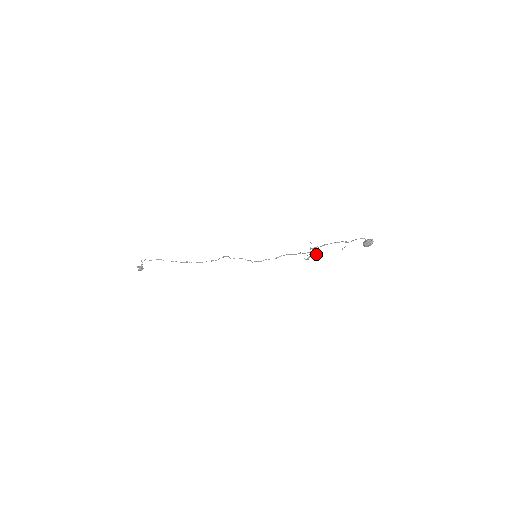
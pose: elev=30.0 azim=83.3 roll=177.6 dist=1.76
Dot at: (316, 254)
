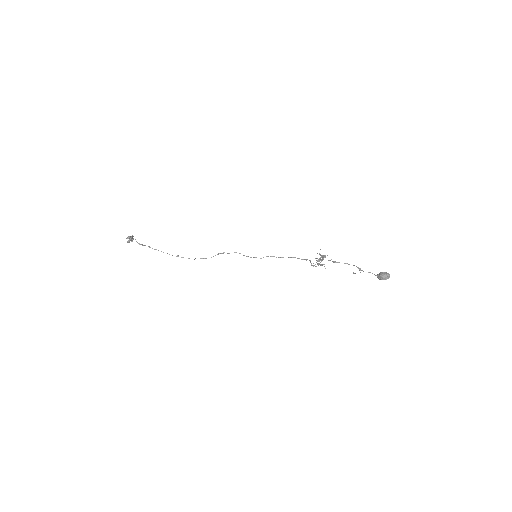
Dot at: (324, 264)
